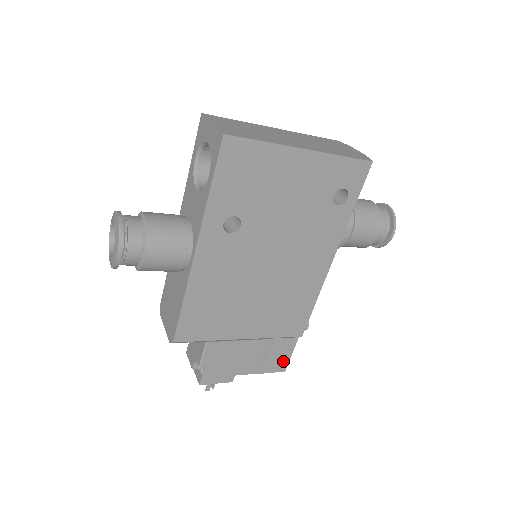
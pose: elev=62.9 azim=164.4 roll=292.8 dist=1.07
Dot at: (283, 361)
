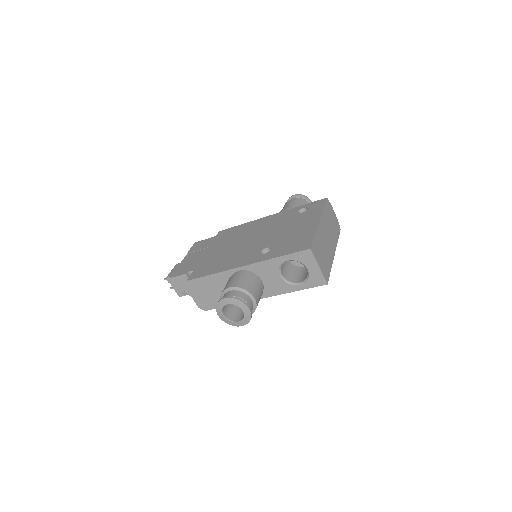
Dot at: occluded
